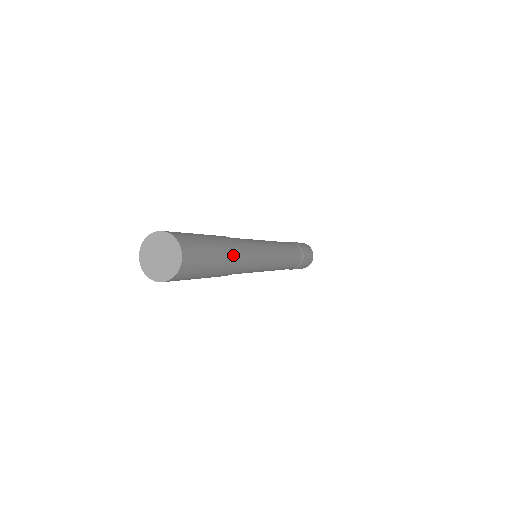
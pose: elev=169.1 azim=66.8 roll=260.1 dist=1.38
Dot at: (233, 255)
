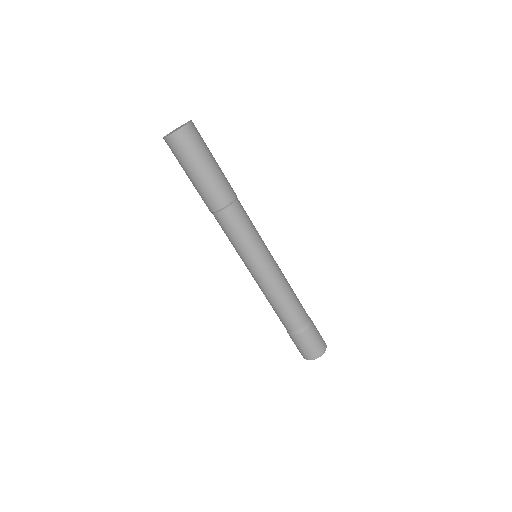
Dot at: (225, 190)
